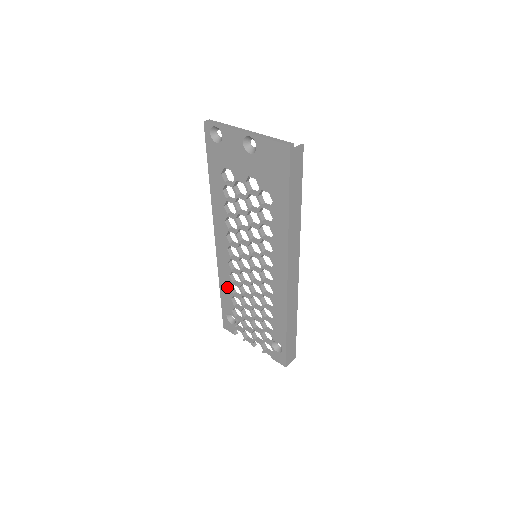
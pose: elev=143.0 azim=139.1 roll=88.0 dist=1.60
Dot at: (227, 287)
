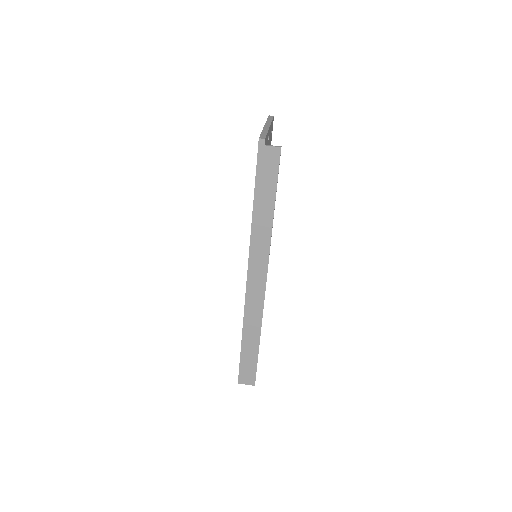
Dot at: occluded
